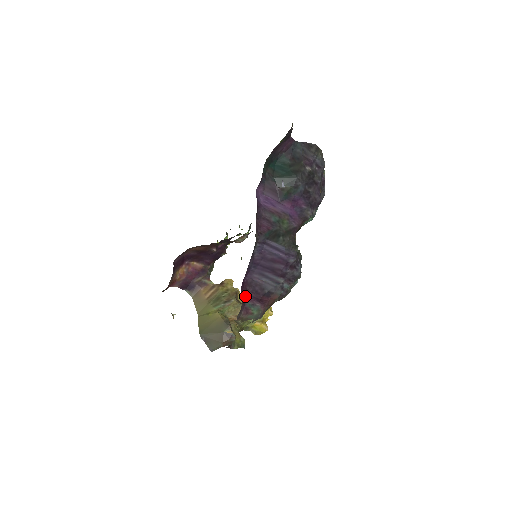
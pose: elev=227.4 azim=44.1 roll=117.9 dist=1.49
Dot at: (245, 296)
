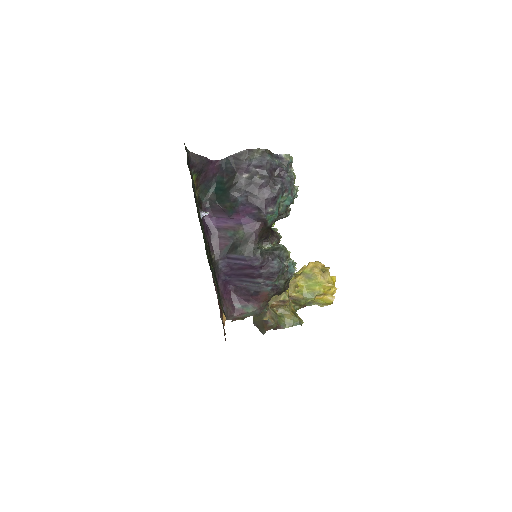
Dot at: (234, 301)
